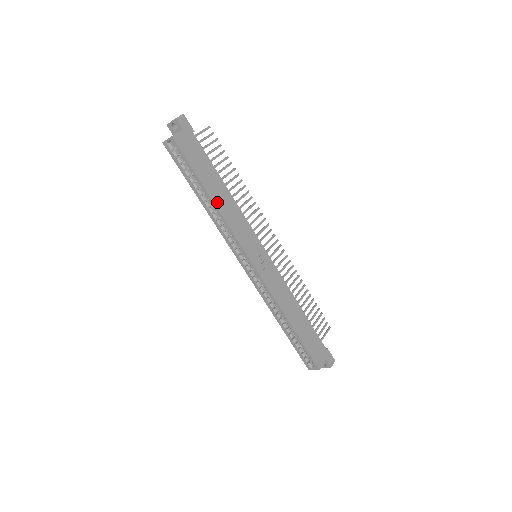
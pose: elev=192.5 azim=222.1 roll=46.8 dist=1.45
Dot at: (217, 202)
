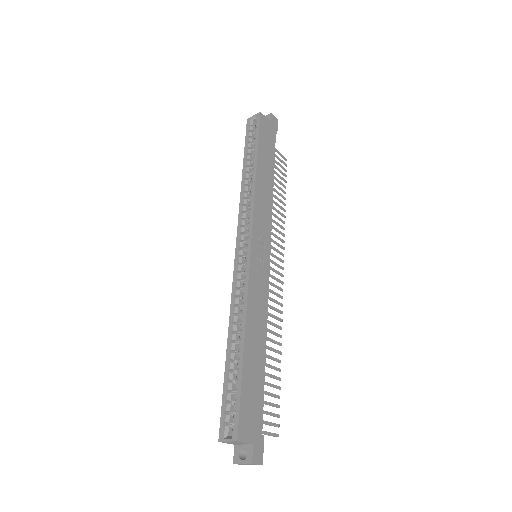
Dot at: (259, 175)
